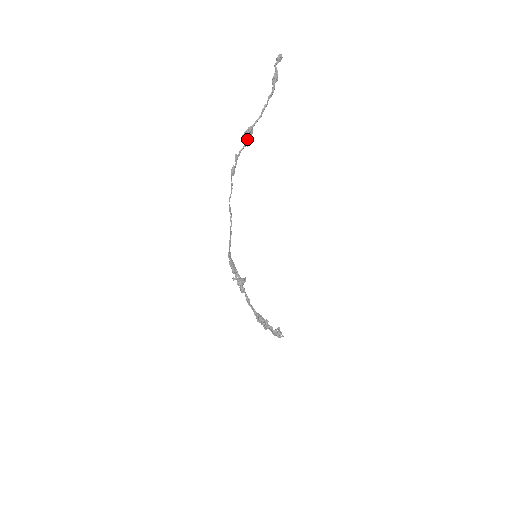
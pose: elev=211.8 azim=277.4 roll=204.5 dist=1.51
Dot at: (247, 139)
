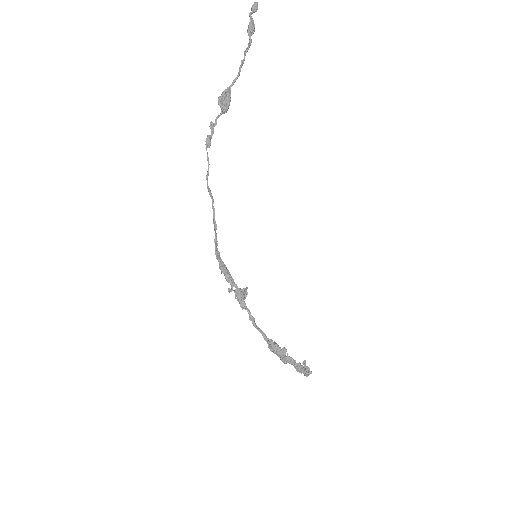
Dot at: (223, 103)
